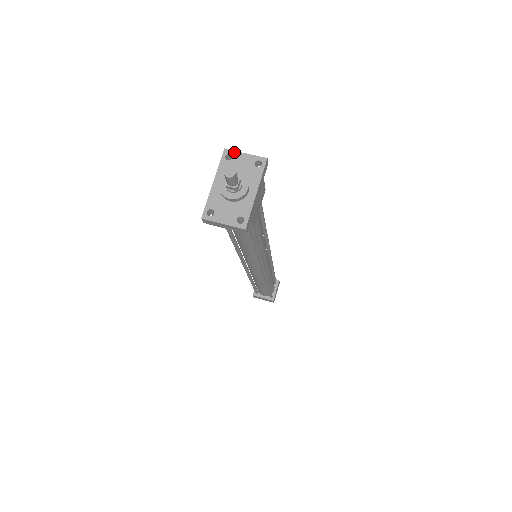
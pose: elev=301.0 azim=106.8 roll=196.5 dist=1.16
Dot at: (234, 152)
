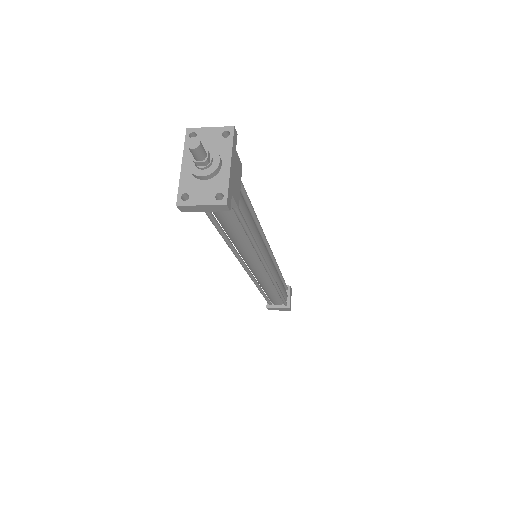
Dot at: (197, 129)
